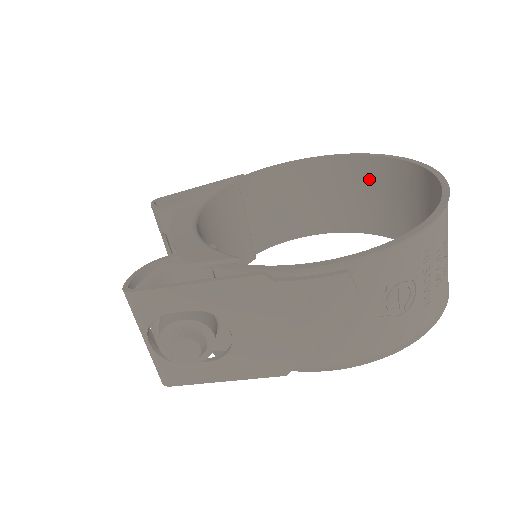
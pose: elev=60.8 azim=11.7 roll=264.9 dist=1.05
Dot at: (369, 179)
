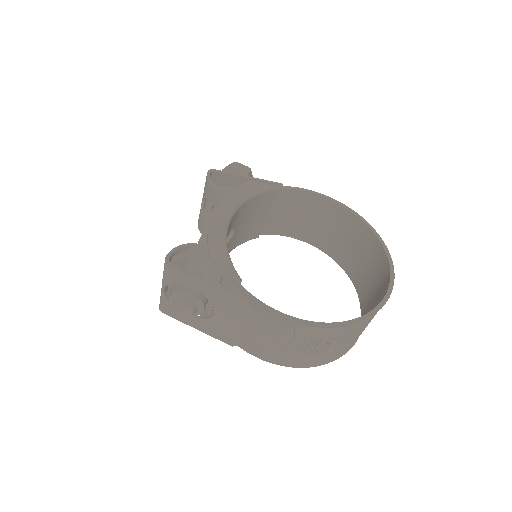
Dot at: (360, 239)
